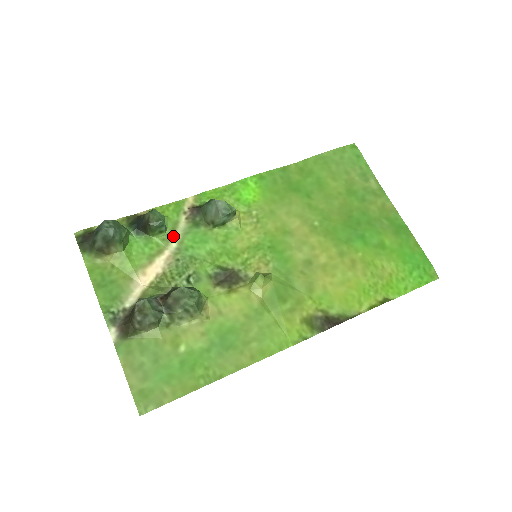
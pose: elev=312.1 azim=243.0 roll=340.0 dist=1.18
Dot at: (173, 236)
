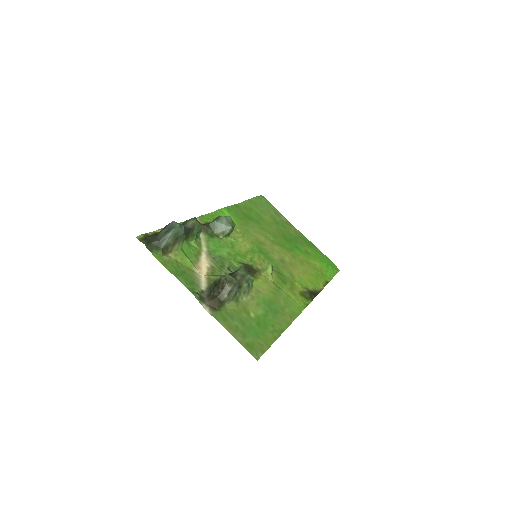
Dot at: (201, 243)
